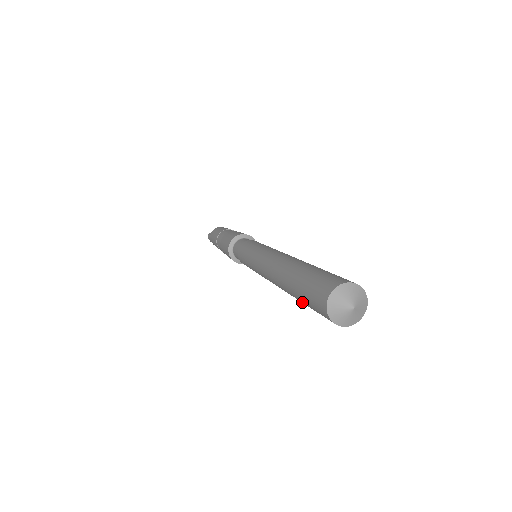
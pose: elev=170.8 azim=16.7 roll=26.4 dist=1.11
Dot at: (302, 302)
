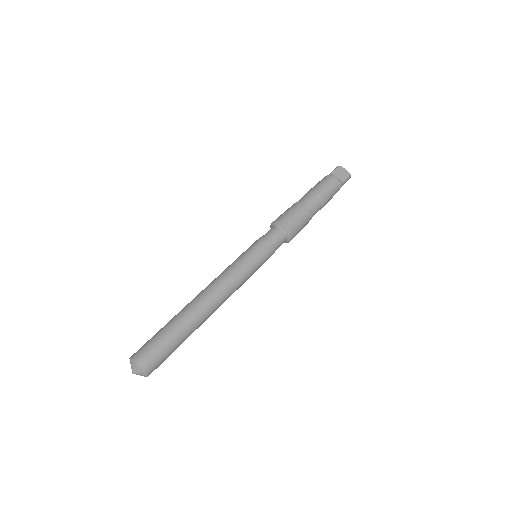
Dot at: occluded
